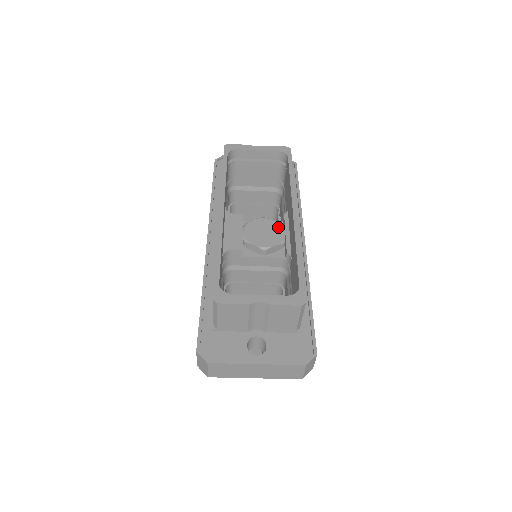
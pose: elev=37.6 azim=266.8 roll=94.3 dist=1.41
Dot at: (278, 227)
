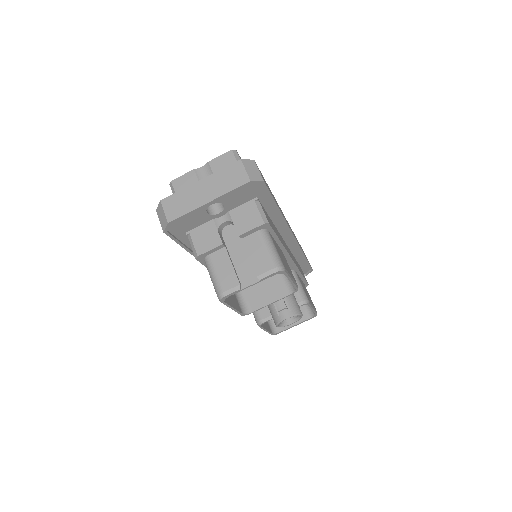
Dot at: occluded
